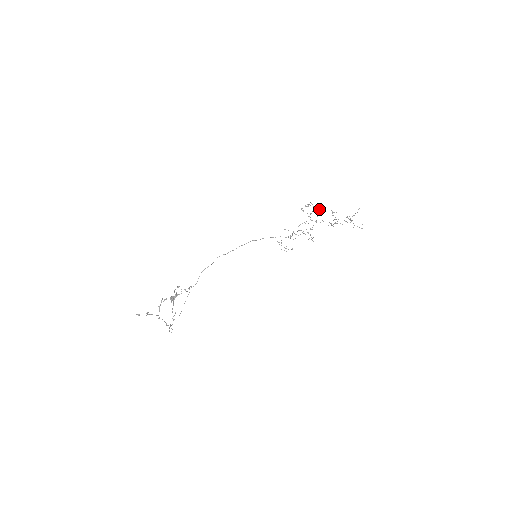
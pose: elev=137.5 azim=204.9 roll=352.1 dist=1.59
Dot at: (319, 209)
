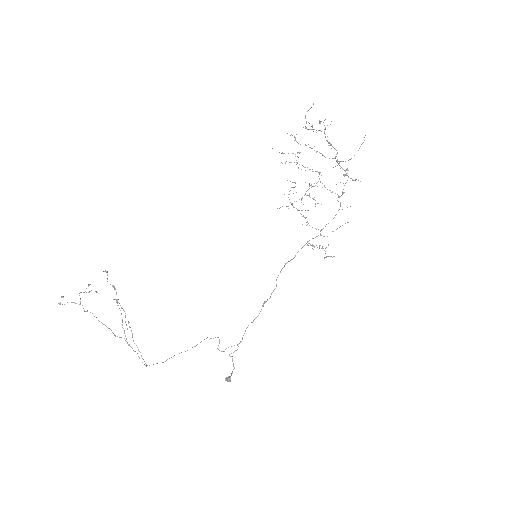
Dot at: occluded
